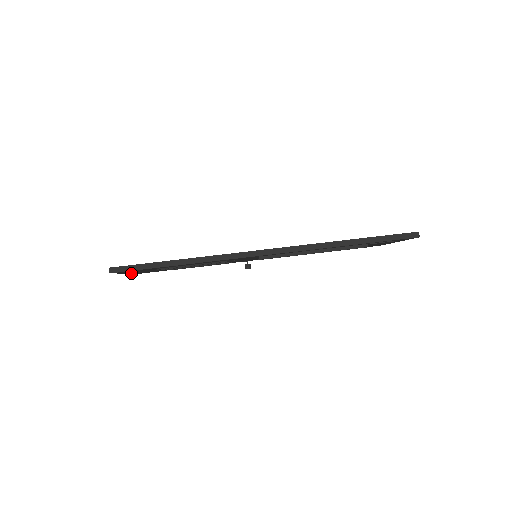
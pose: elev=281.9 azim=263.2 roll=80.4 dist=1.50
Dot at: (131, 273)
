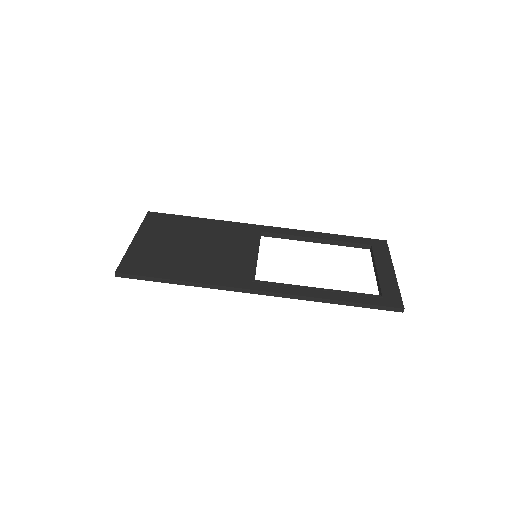
Dot at: occluded
